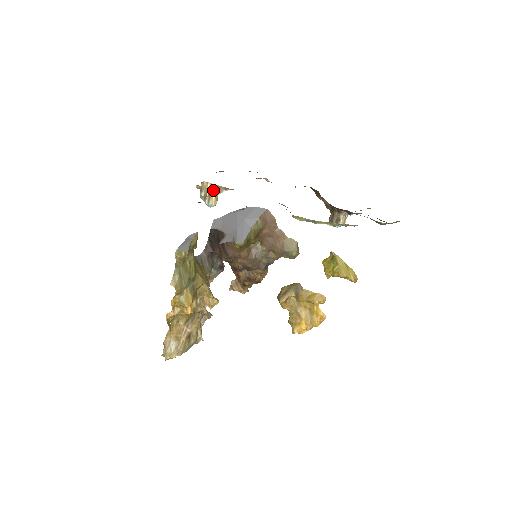
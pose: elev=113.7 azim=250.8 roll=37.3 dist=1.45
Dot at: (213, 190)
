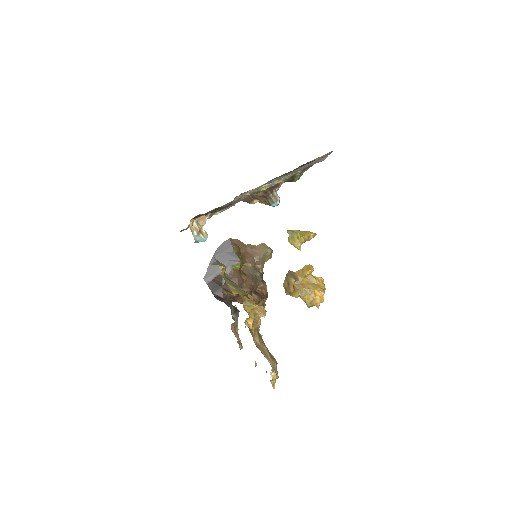
Dot at: (199, 225)
